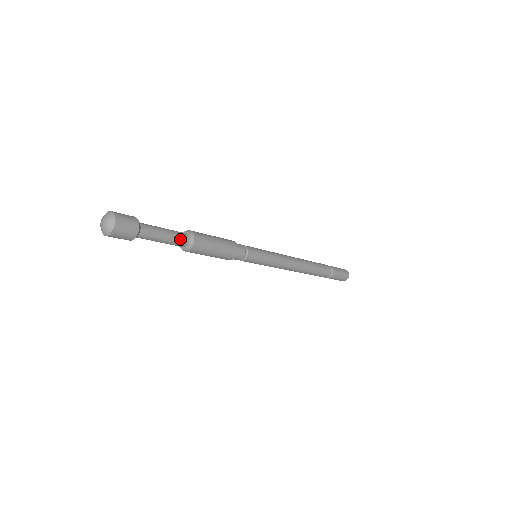
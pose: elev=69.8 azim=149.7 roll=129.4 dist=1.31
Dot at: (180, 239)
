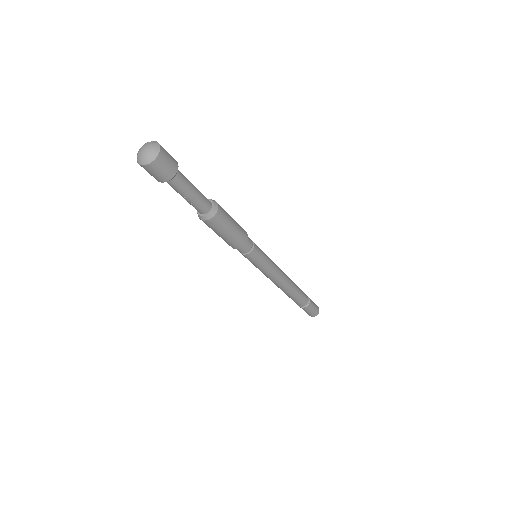
Dot at: (206, 199)
